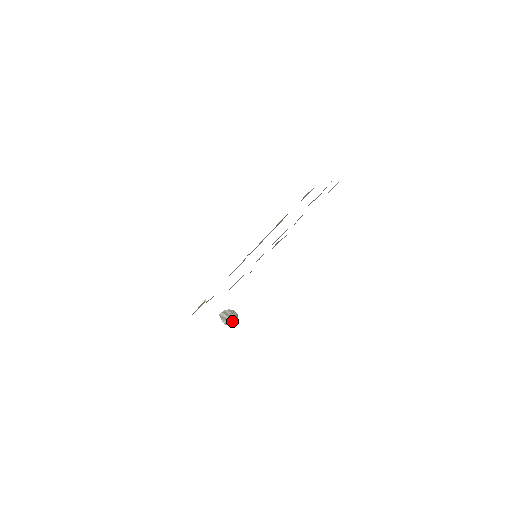
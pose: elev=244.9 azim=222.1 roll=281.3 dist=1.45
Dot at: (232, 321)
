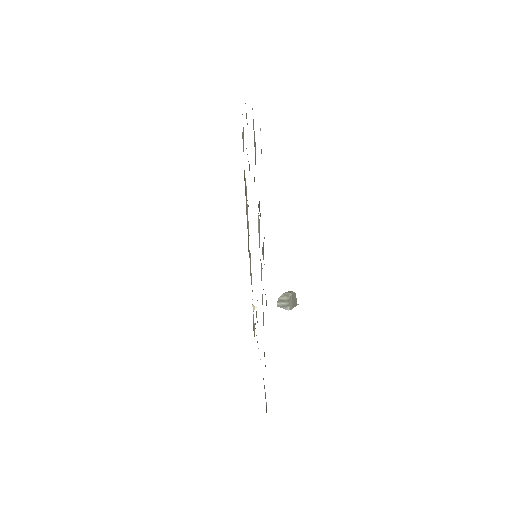
Dot at: (294, 301)
